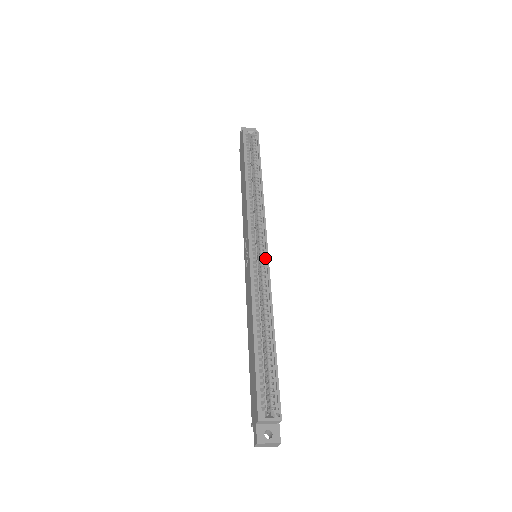
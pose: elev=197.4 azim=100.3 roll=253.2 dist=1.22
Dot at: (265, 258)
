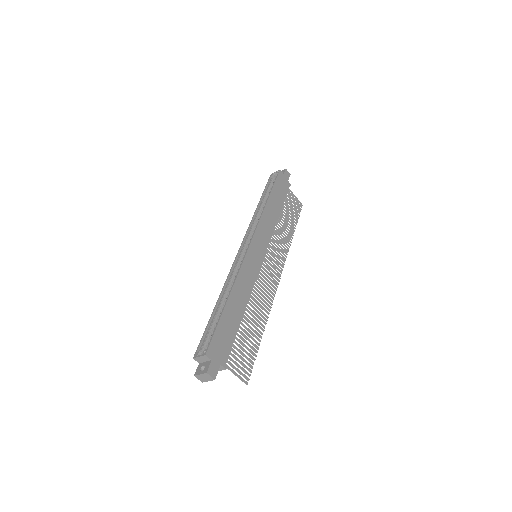
Dot at: (246, 253)
